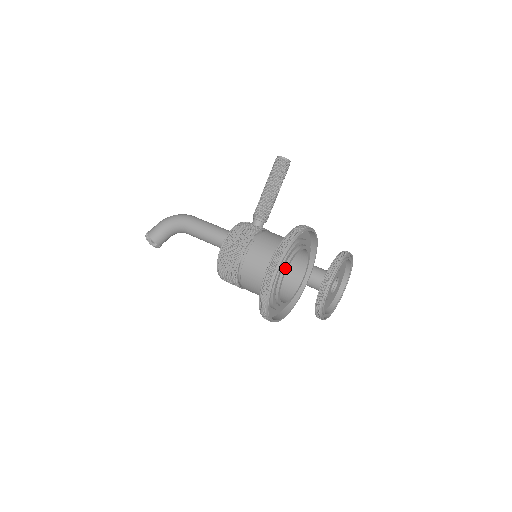
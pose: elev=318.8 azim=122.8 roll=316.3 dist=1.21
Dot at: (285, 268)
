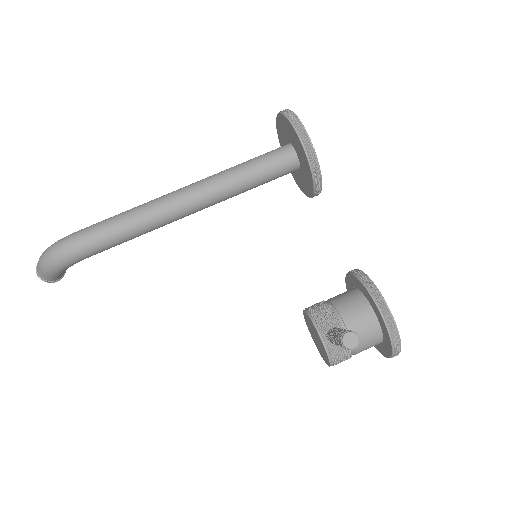
Dot at: occluded
